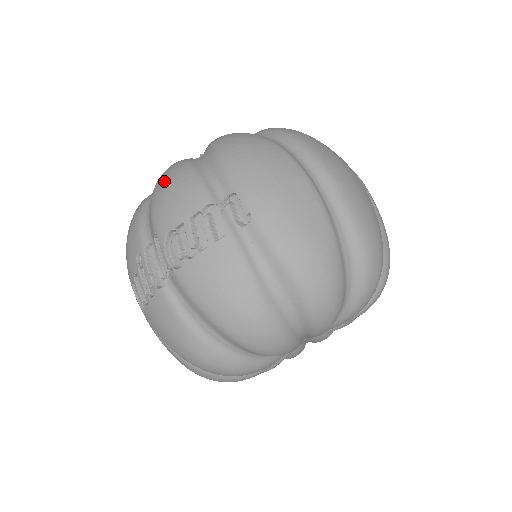
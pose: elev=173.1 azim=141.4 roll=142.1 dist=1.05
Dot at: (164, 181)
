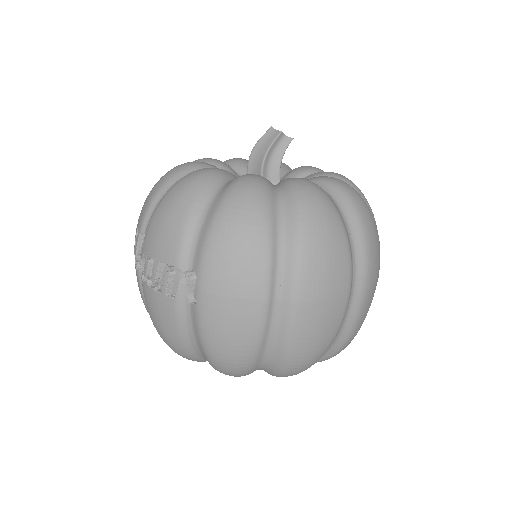
Dot at: (170, 201)
